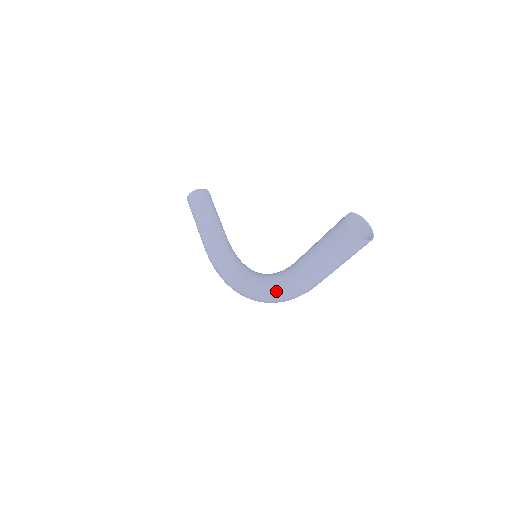
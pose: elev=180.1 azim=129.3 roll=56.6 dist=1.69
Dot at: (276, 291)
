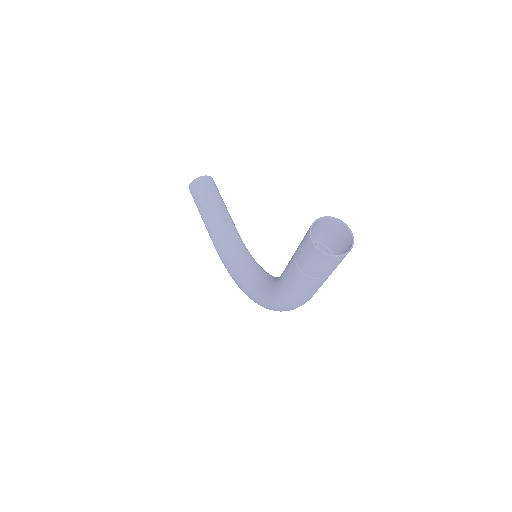
Dot at: (272, 304)
